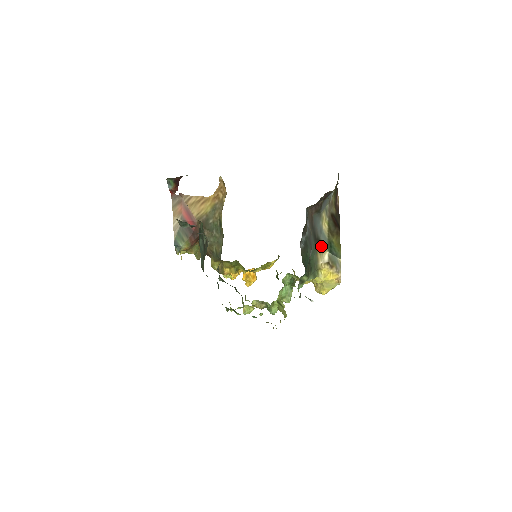
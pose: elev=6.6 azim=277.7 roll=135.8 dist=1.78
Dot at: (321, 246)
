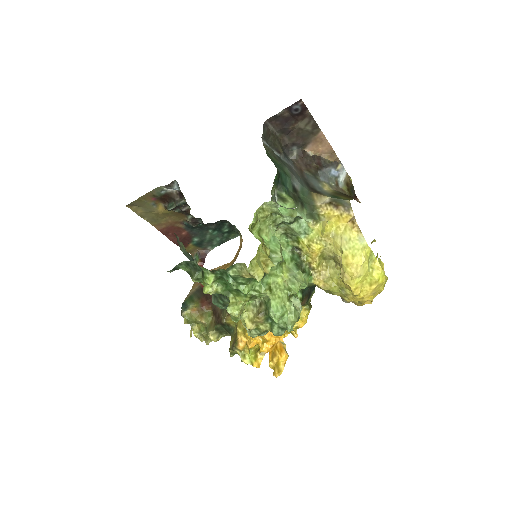
Dot at: (319, 193)
